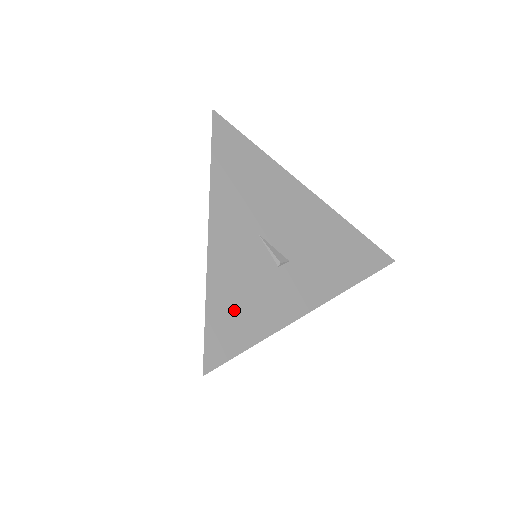
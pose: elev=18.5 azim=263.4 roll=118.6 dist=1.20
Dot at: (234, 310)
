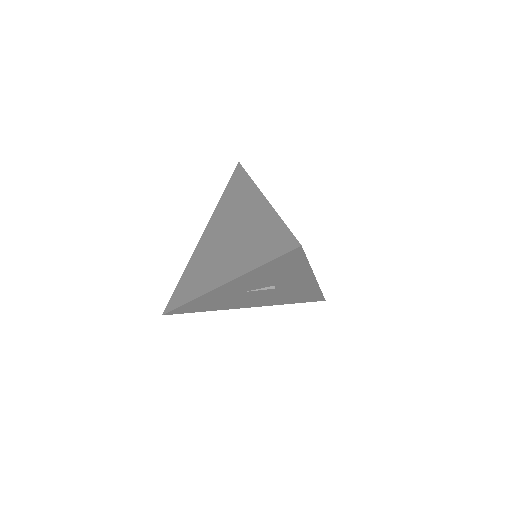
Dot at: occluded
